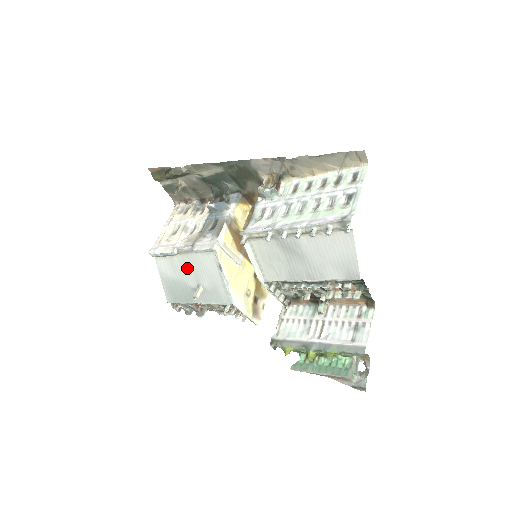
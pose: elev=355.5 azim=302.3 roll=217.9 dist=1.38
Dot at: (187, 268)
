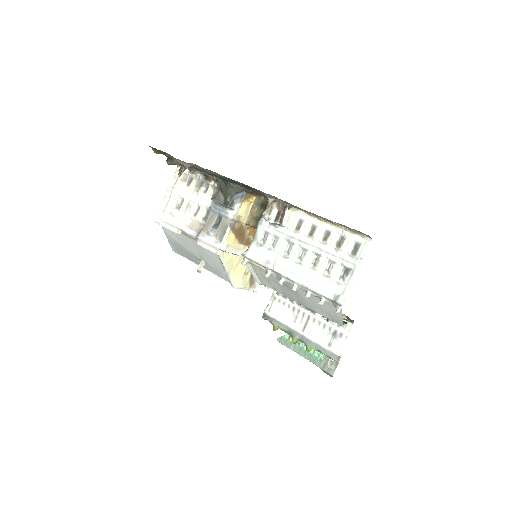
Dot at: (191, 245)
